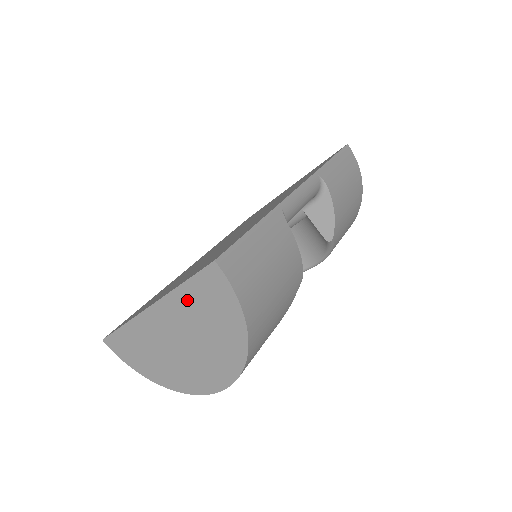
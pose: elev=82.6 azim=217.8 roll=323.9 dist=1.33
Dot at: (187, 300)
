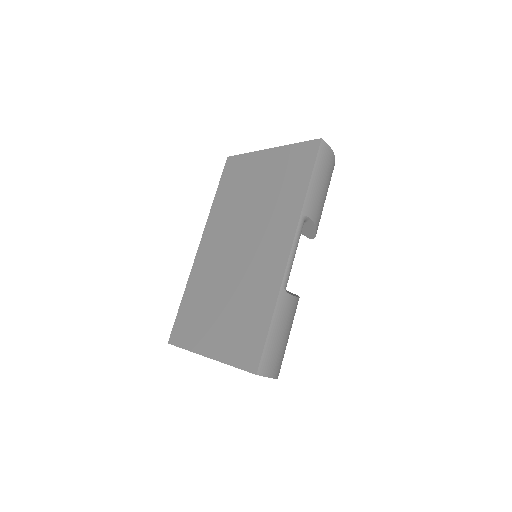
Dot at: occluded
